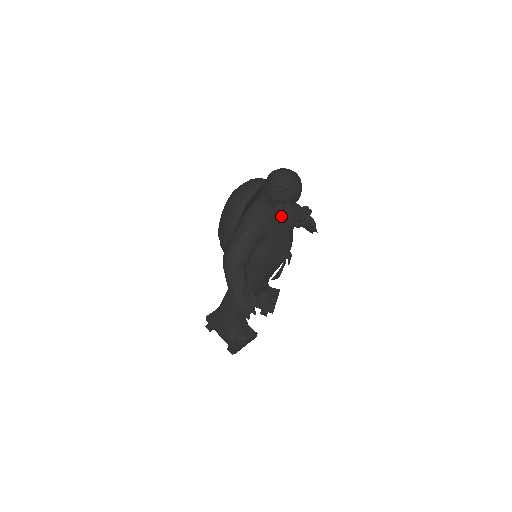
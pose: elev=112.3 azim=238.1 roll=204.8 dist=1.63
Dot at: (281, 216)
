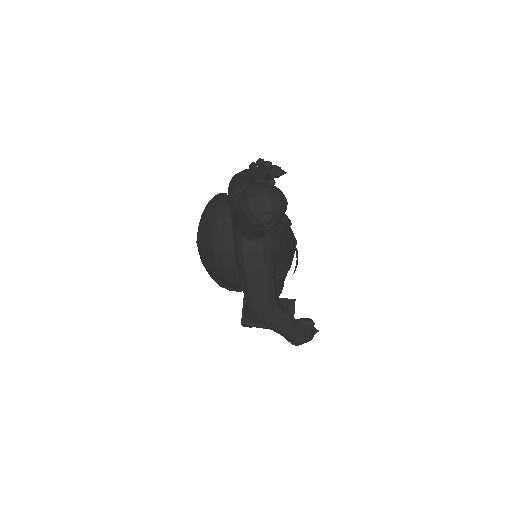
Dot at: (277, 232)
